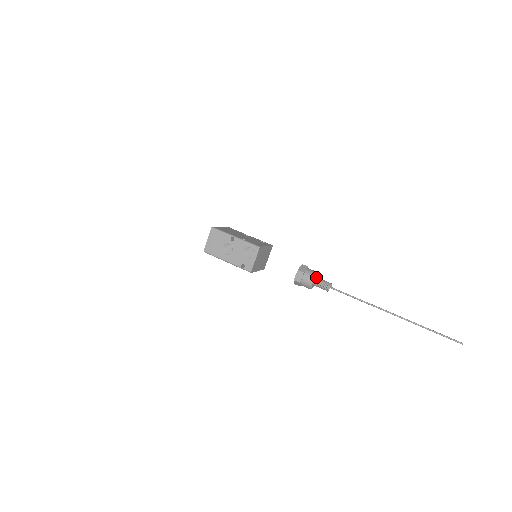
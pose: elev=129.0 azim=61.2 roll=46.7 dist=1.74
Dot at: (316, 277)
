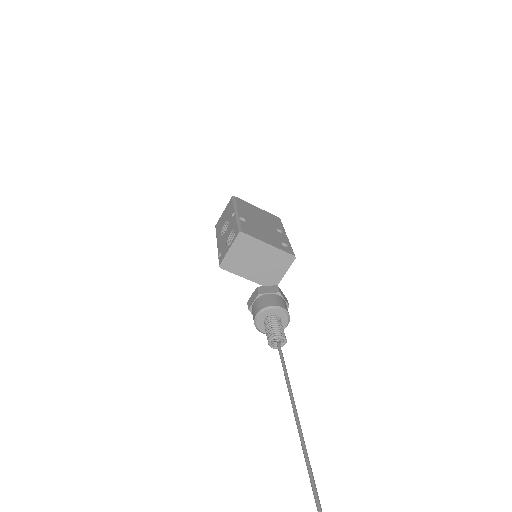
Dot at: (275, 314)
